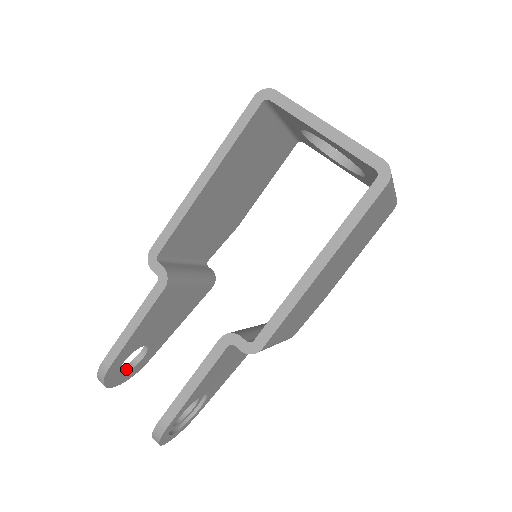
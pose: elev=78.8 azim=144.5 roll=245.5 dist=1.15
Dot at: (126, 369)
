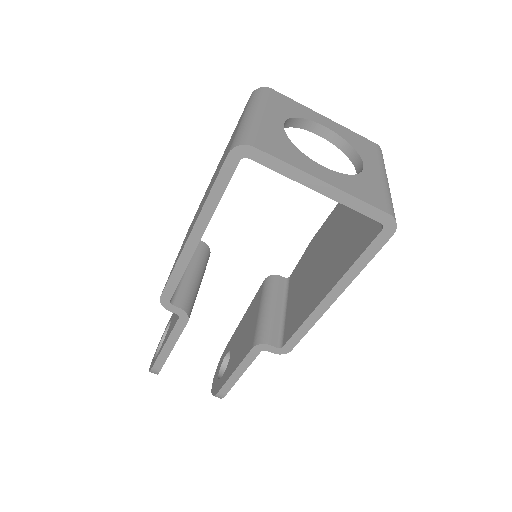
Dot at: occluded
